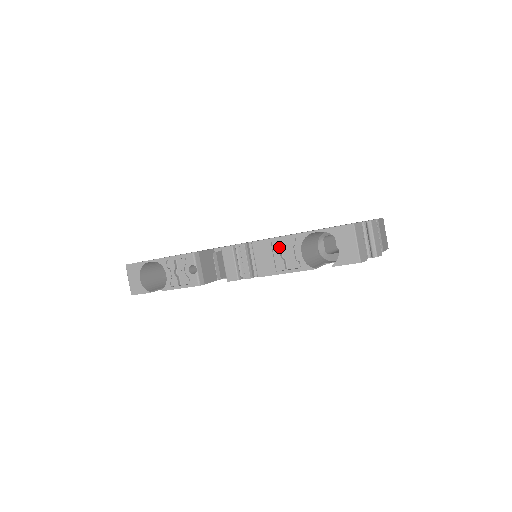
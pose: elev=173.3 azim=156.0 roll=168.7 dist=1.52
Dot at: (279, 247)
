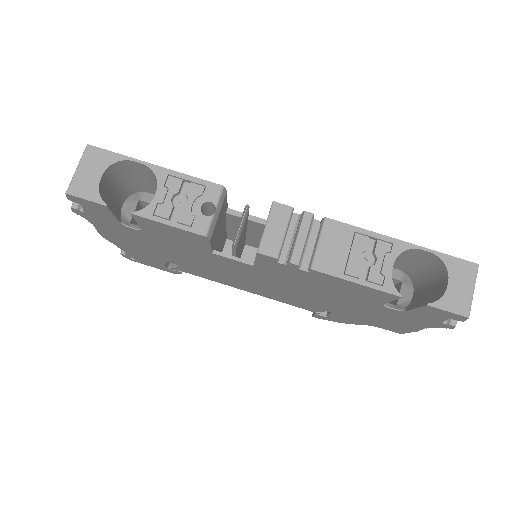
Dot at: (364, 244)
